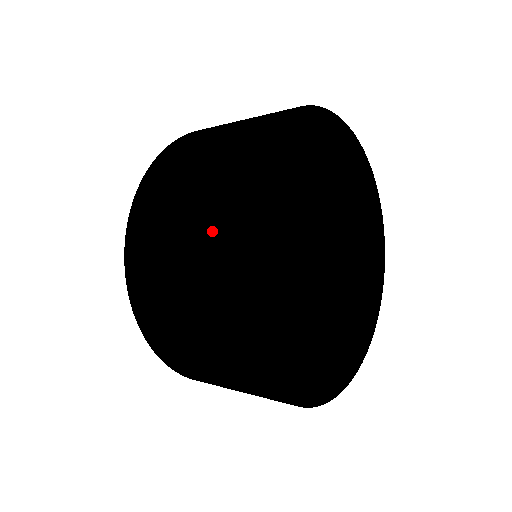
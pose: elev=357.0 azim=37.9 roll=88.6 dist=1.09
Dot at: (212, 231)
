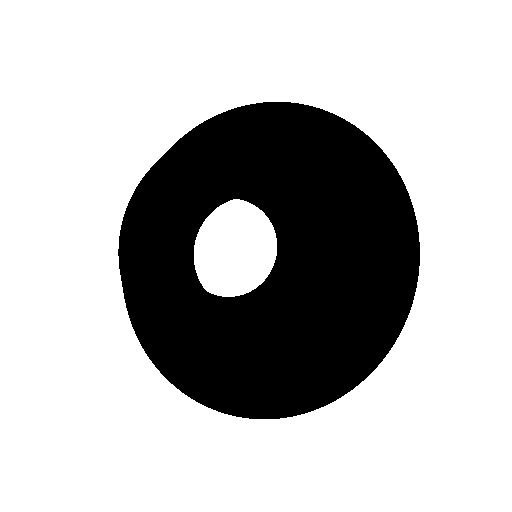
Dot at: occluded
